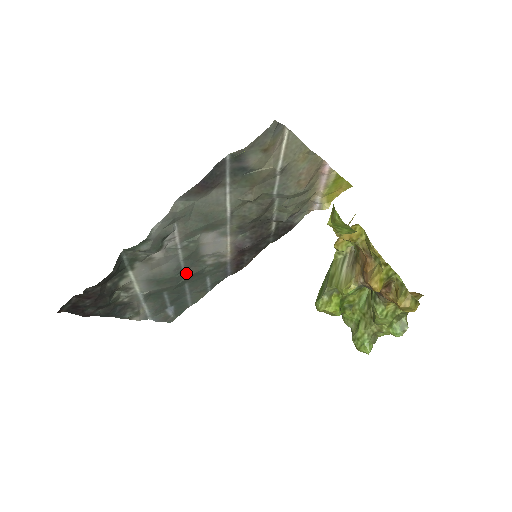
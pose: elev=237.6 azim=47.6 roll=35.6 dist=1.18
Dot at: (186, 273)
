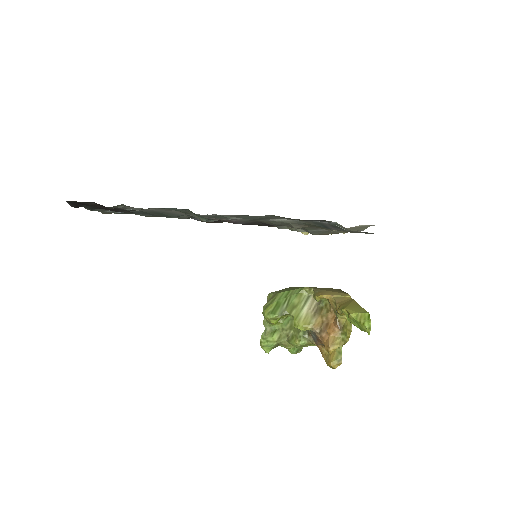
Dot at: (181, 216)
